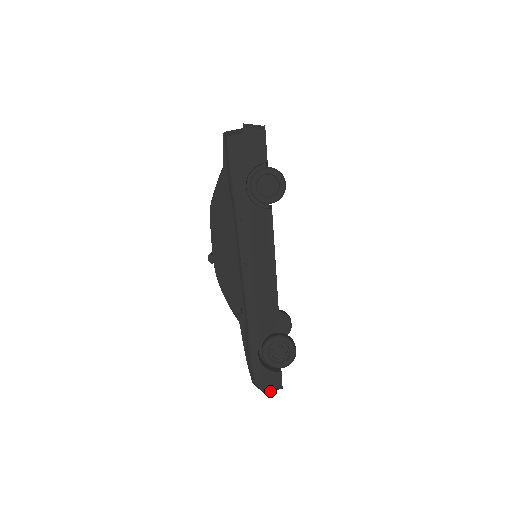
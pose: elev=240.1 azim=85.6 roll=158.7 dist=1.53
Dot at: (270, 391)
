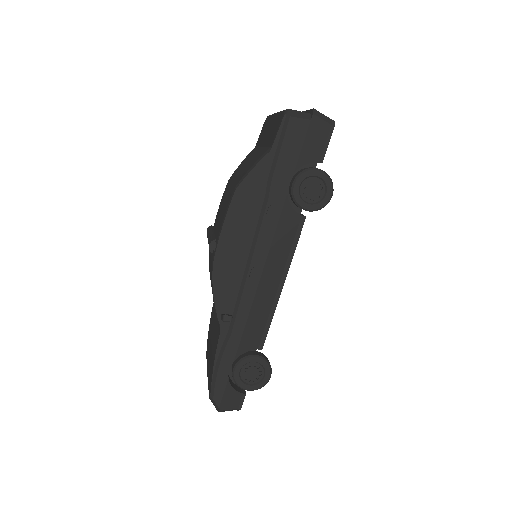
Dot at: (225, 410)
